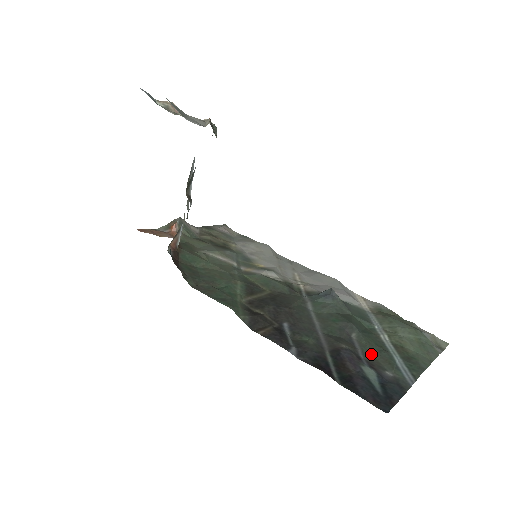
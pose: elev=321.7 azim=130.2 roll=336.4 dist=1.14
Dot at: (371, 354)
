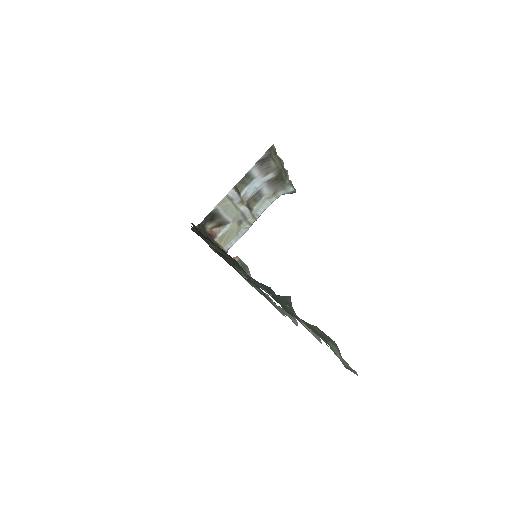
Dot at: (253, 282)
